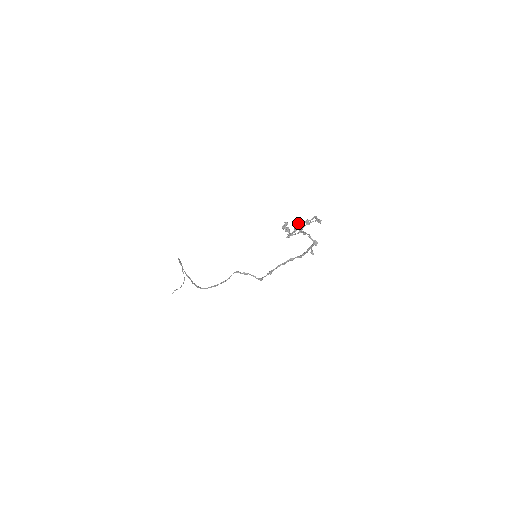
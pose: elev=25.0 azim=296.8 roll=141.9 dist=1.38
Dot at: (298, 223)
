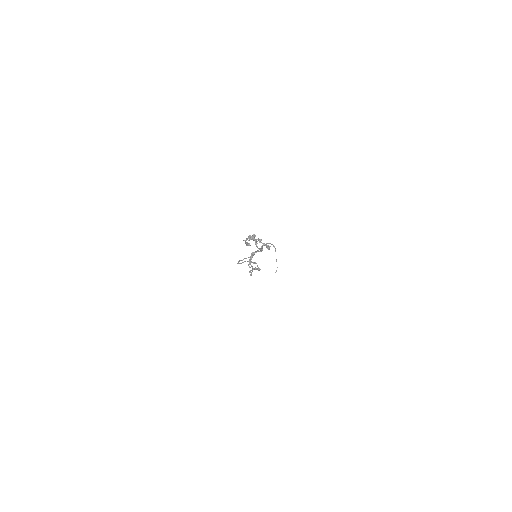
Dot at: (249, 236)
